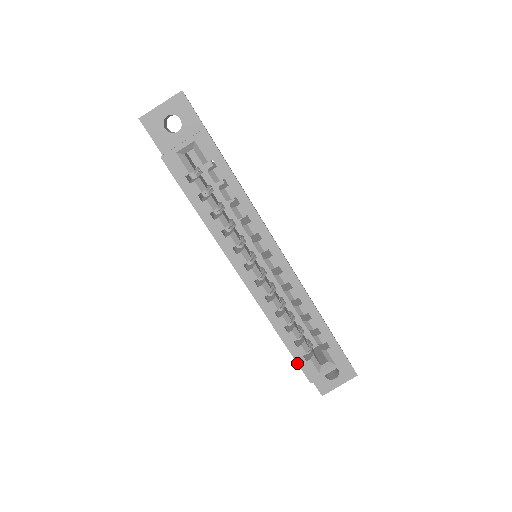
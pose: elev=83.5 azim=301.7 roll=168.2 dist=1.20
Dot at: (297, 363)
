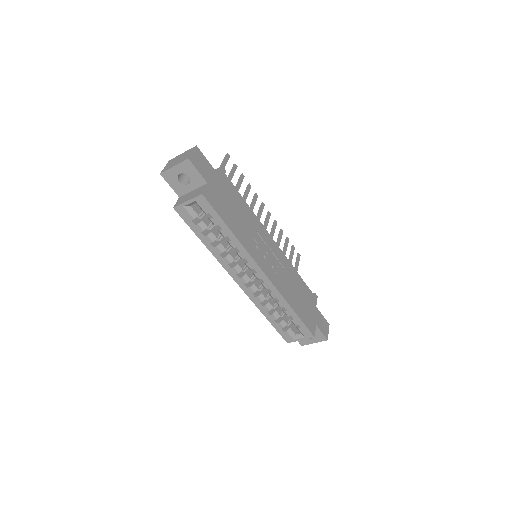
Dot at: (277, 331)
